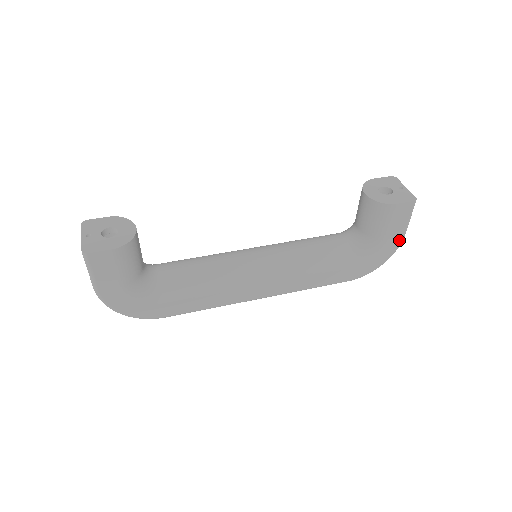
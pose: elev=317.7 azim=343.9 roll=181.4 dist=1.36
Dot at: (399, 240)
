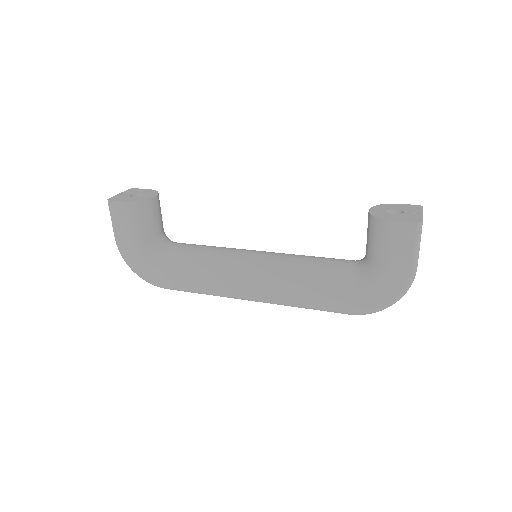
Dot at: (407, 274)
